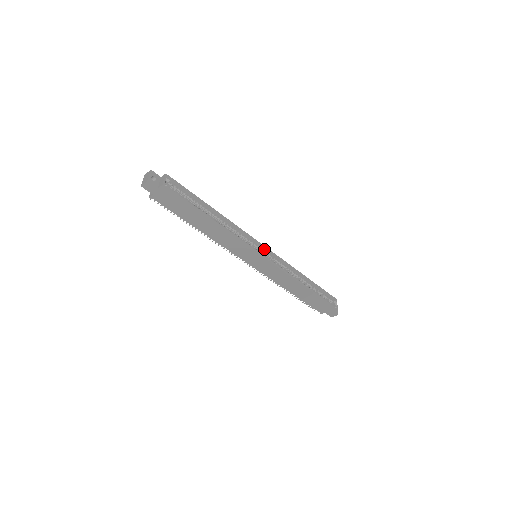
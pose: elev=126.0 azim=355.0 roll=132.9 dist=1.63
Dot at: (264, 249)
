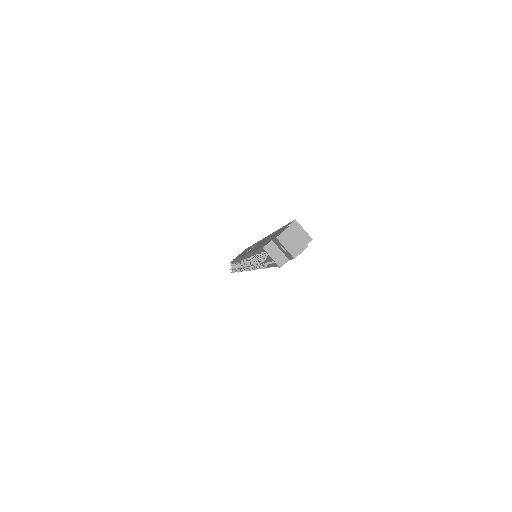
Dot at: occluded
